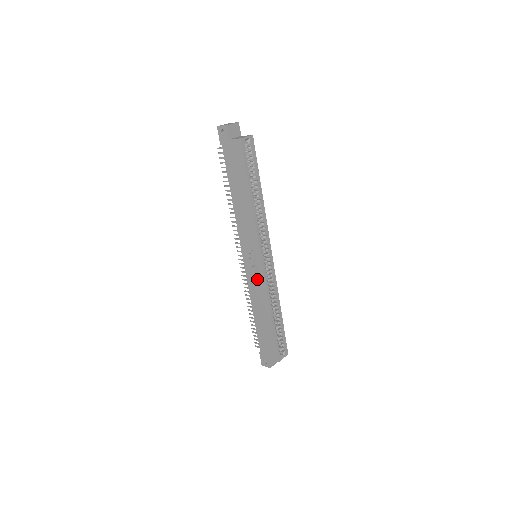
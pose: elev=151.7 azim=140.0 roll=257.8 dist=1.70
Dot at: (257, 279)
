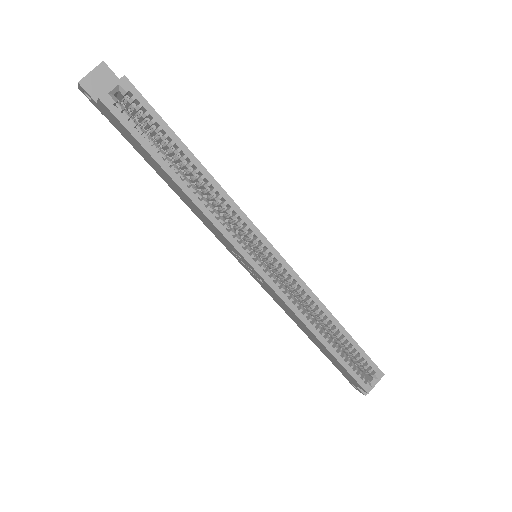
Dot at: (271, 292)
